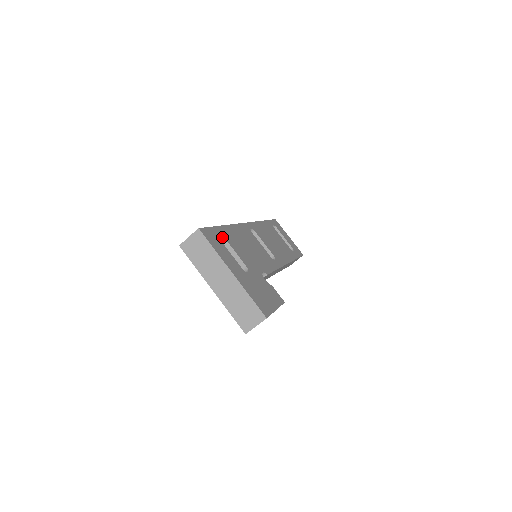
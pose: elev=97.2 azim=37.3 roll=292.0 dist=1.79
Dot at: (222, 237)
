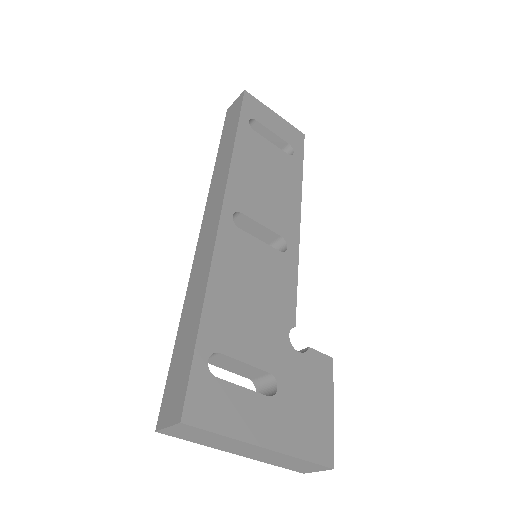
Dot at: (214, 353)
